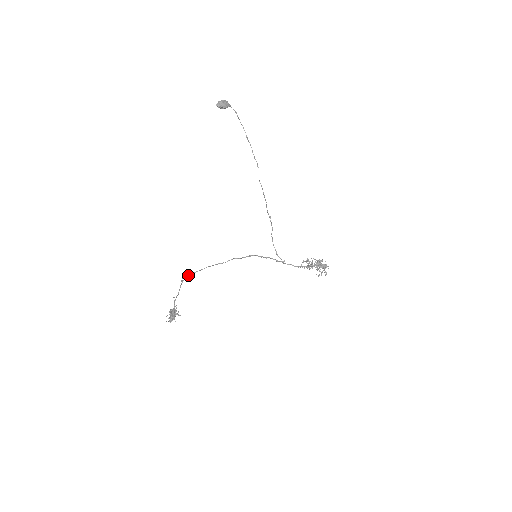
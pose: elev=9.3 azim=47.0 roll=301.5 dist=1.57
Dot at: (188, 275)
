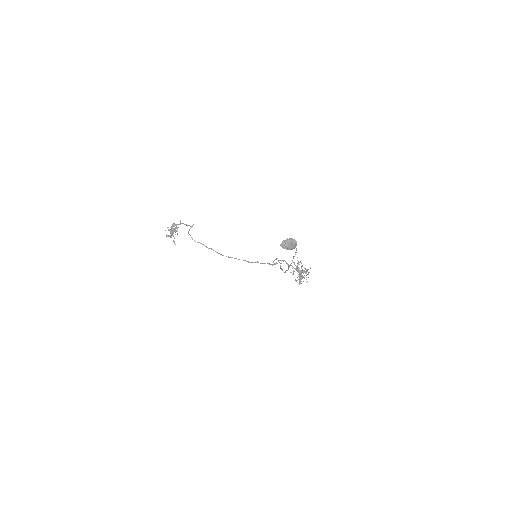
Dot at: occluded
